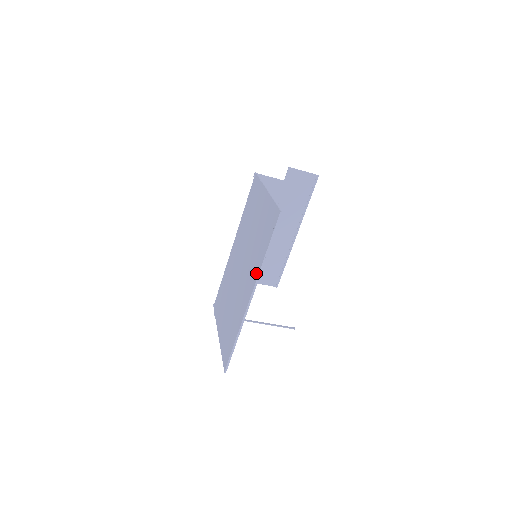
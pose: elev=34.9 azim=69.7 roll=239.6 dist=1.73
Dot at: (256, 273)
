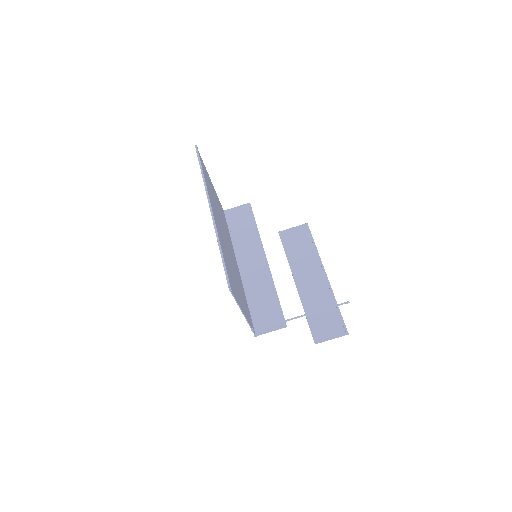
Dot at: occluded
